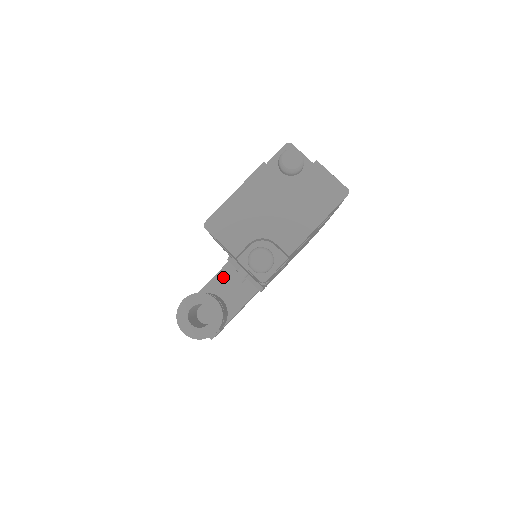
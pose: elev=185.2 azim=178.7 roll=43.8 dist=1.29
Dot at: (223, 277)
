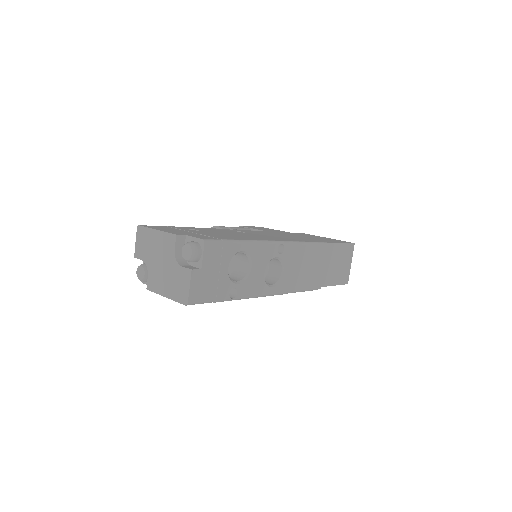
Dot at: occluded
